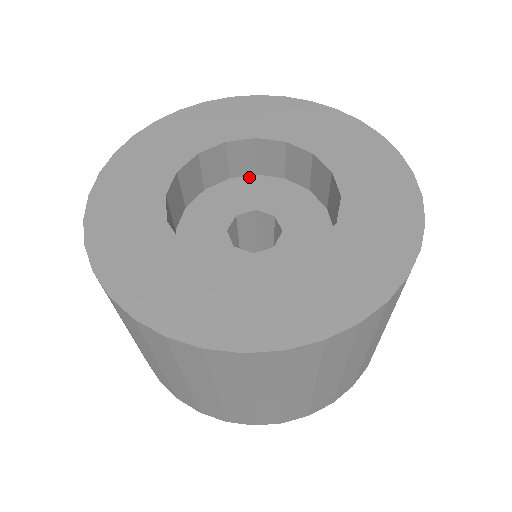
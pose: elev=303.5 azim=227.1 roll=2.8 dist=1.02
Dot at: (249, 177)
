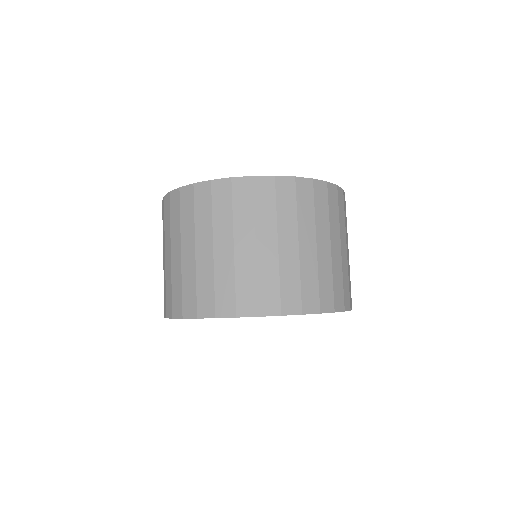
Dot at: occluded
